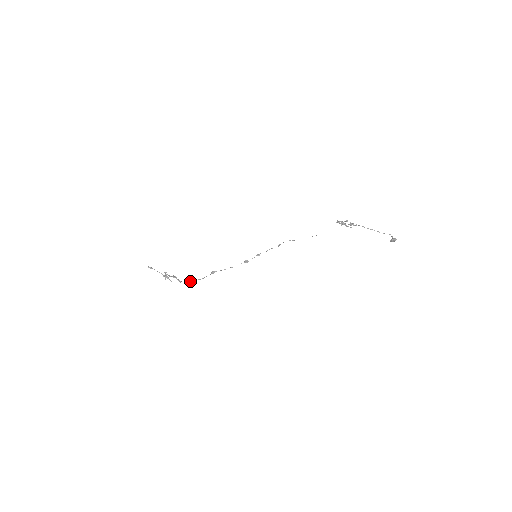
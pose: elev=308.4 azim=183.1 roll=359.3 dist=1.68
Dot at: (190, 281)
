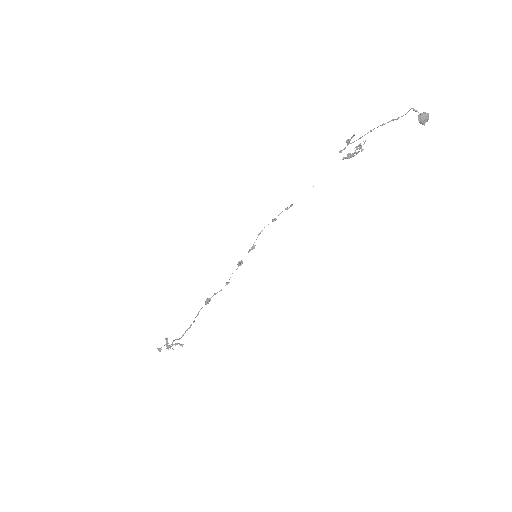
Dot at: (186, 330)
